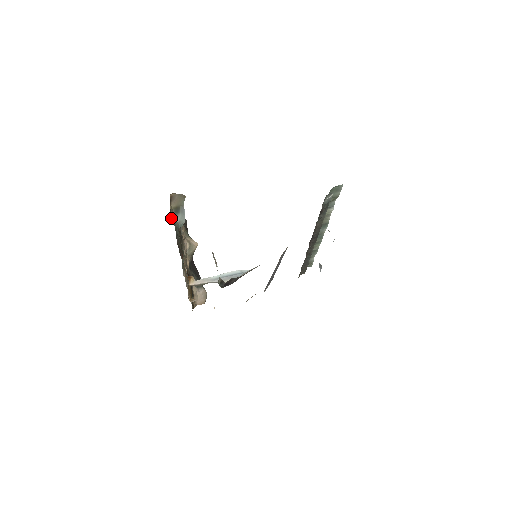
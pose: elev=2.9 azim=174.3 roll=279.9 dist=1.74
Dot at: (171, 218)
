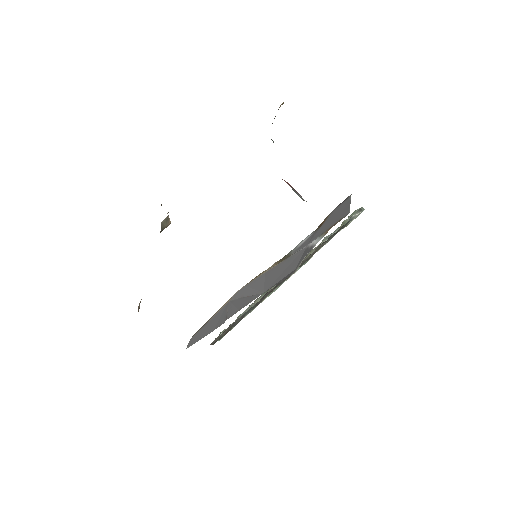
Dot at: occluded
